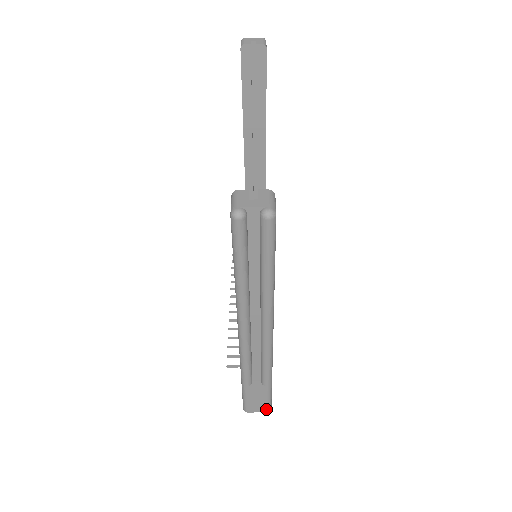
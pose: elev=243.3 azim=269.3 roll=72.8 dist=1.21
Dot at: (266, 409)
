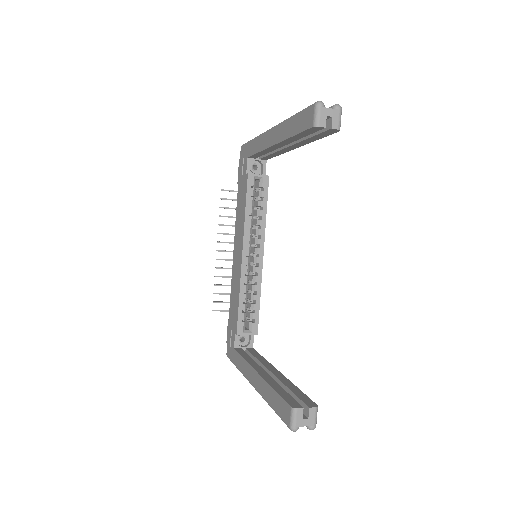
Dot at: occluded
